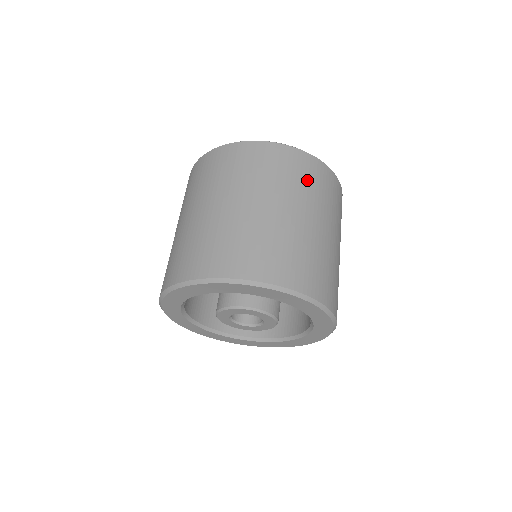
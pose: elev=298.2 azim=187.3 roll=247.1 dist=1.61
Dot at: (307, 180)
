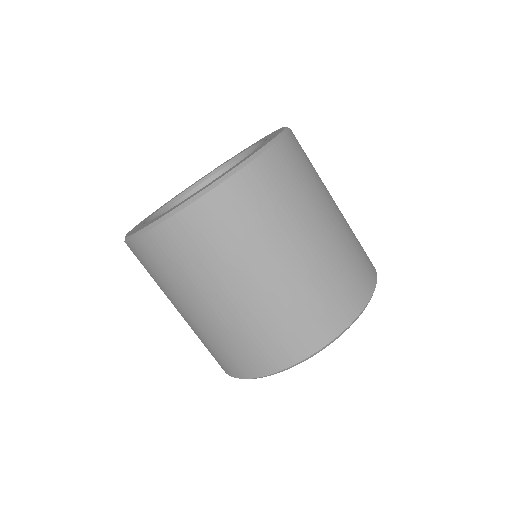
Dot at: (267, 207)
